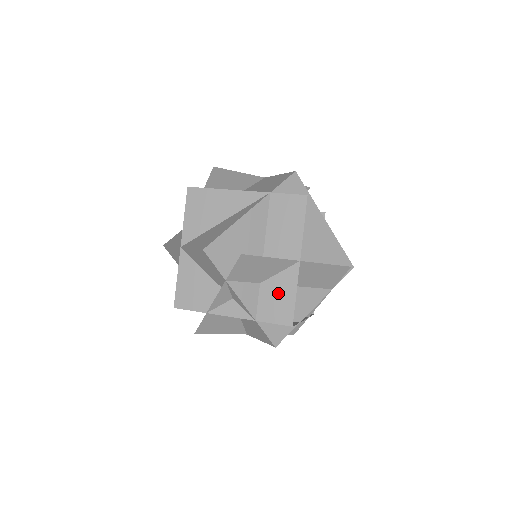
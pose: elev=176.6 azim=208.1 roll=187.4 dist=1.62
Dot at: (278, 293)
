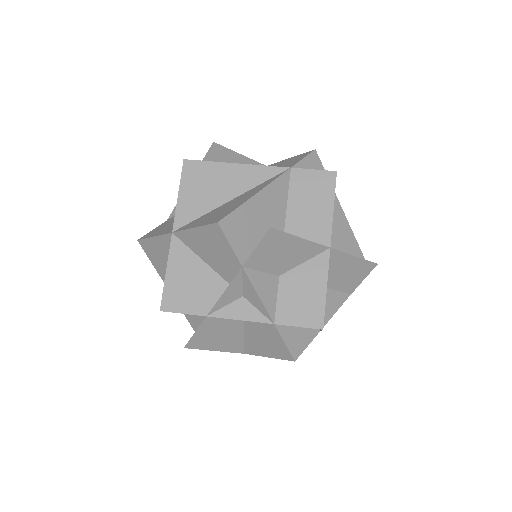
Dot at: (303, 288)
